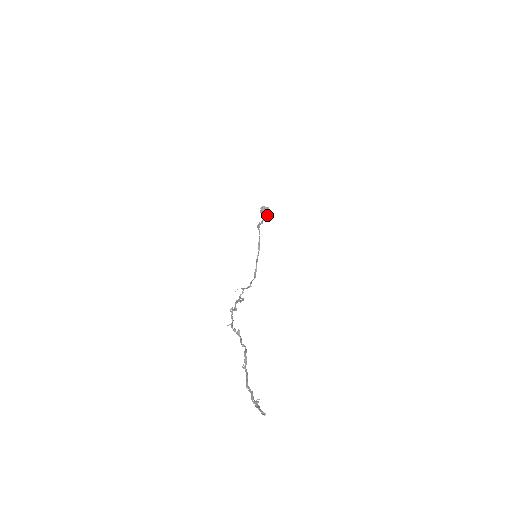
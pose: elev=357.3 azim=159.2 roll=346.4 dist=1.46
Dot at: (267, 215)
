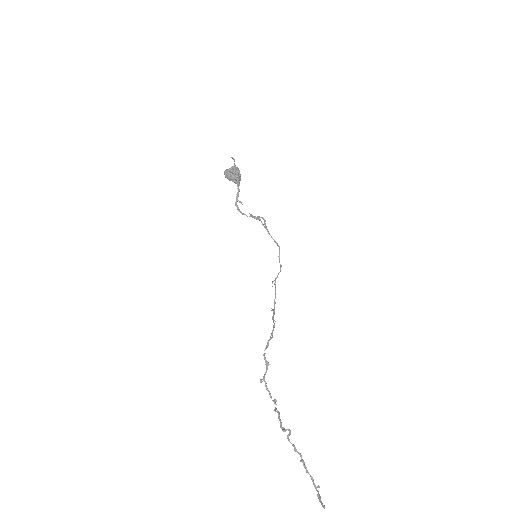
Dot at: (235, 179)
